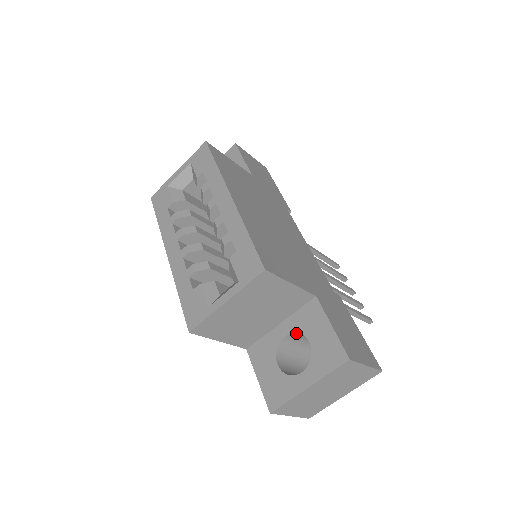
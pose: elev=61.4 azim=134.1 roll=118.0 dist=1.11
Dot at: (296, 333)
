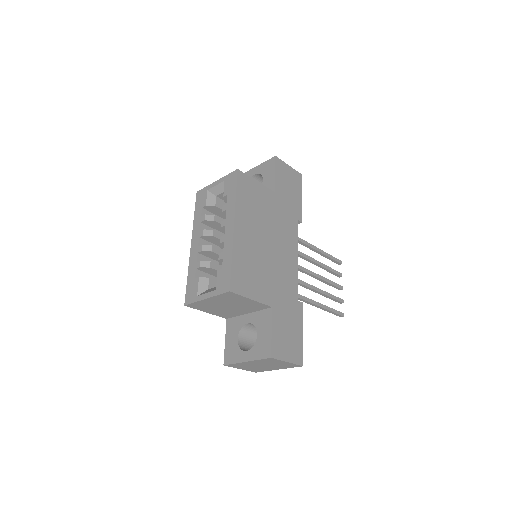
Dot at: (254, 324)
